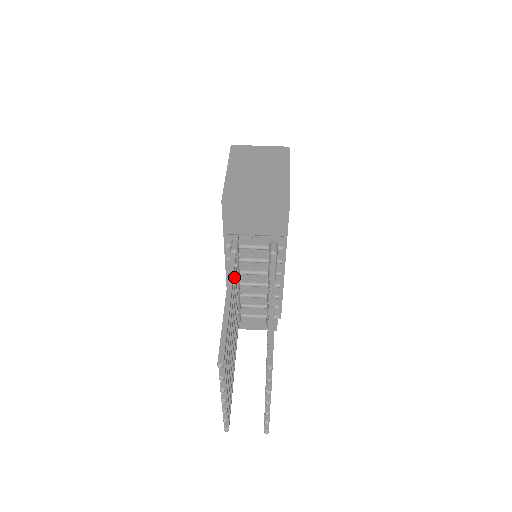
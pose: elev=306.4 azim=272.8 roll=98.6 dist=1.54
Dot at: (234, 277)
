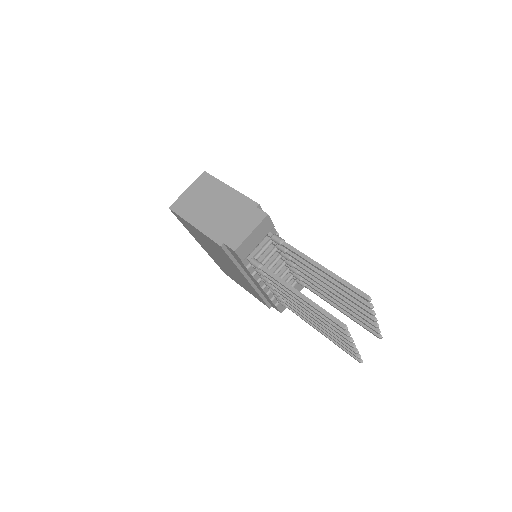
Dot at: occluded
